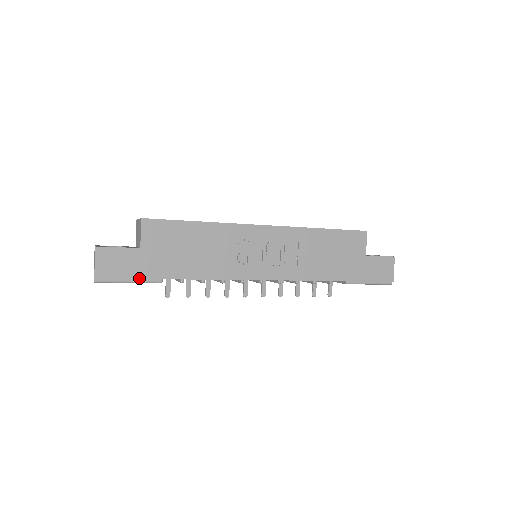
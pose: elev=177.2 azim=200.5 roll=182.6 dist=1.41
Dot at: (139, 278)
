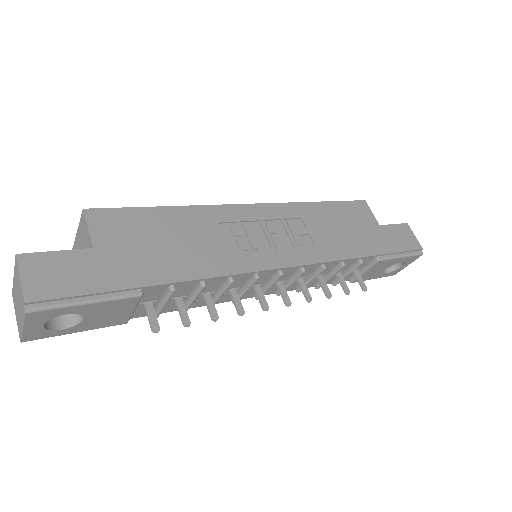
Dot at: (104, 291)
